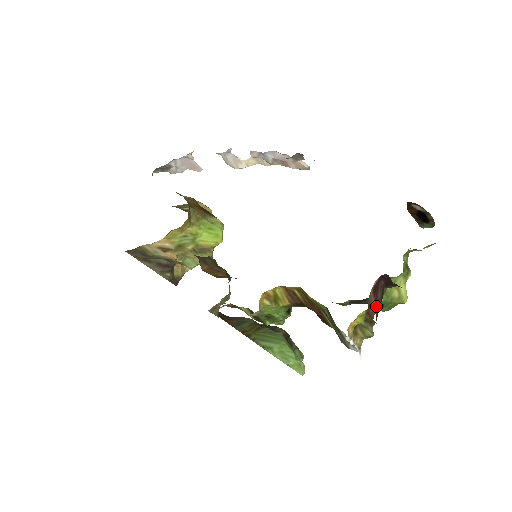
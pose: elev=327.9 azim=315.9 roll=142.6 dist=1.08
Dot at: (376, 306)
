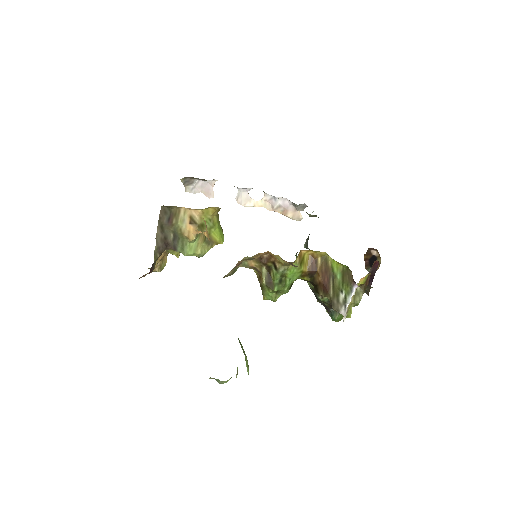
Dot at: occluded
